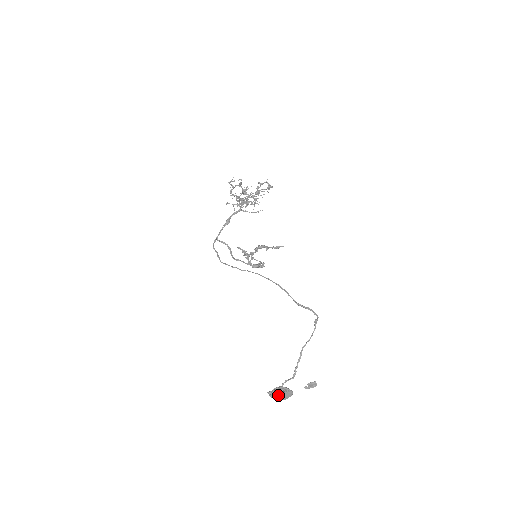
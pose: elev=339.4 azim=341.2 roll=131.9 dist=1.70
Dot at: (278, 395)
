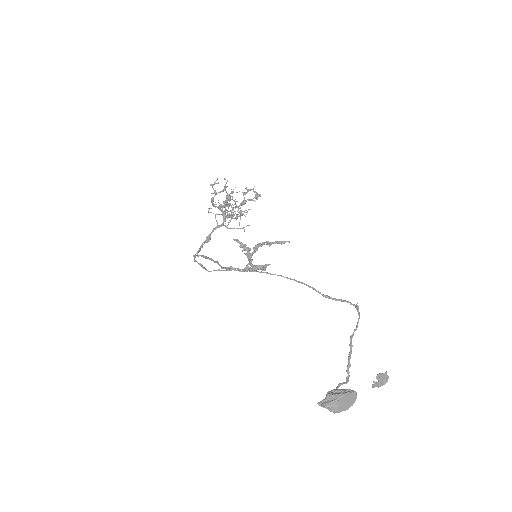
Dot at: (337, 398)
